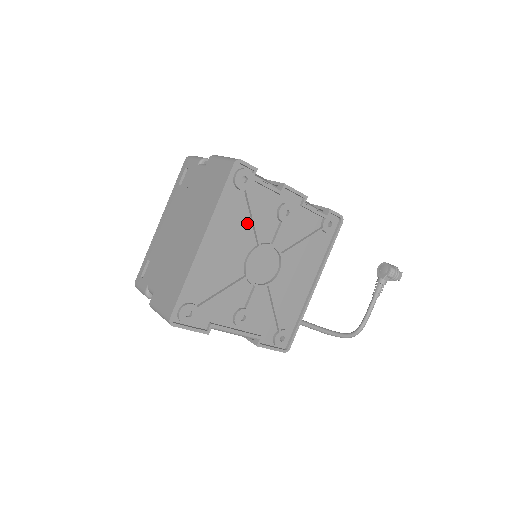
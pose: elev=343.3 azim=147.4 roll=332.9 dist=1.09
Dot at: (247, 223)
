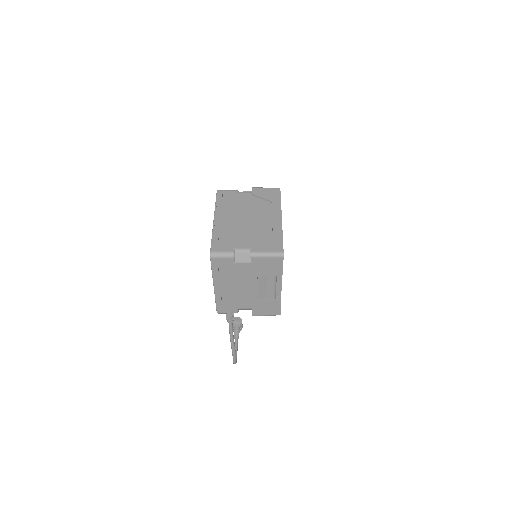
Dot at: occluded
